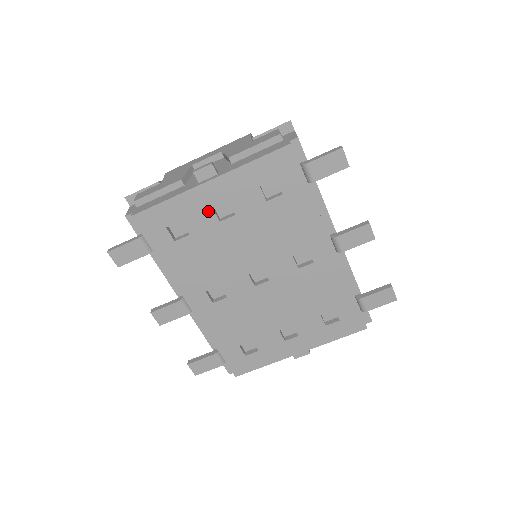
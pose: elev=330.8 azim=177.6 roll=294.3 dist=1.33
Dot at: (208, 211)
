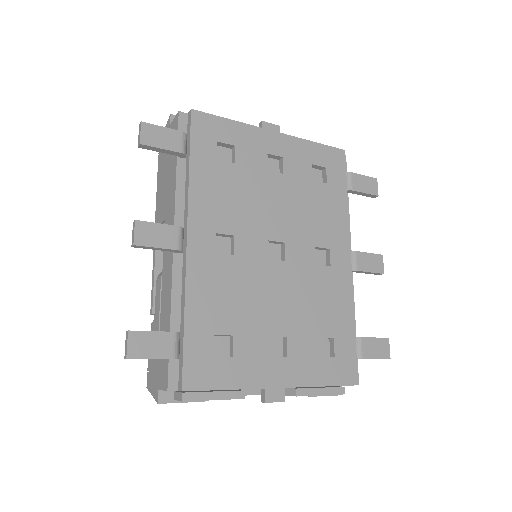
Dot at: (262, 154)
